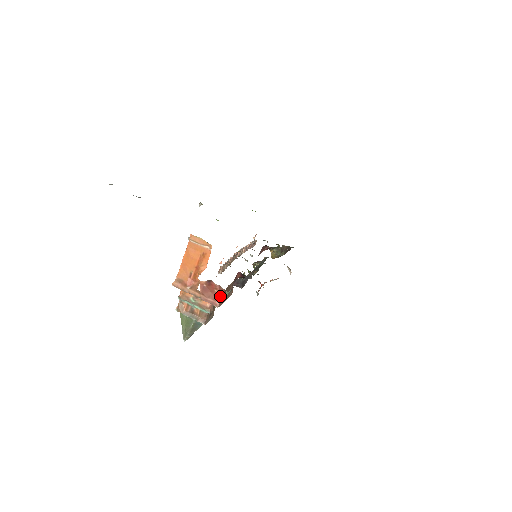
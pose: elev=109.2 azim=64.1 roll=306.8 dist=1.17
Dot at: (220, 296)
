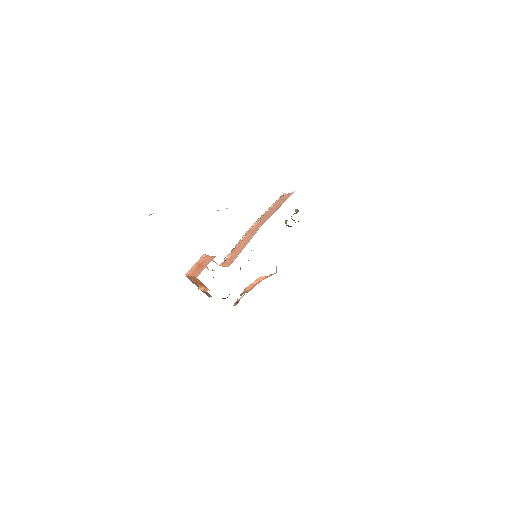
Dot at: (211, 296)
